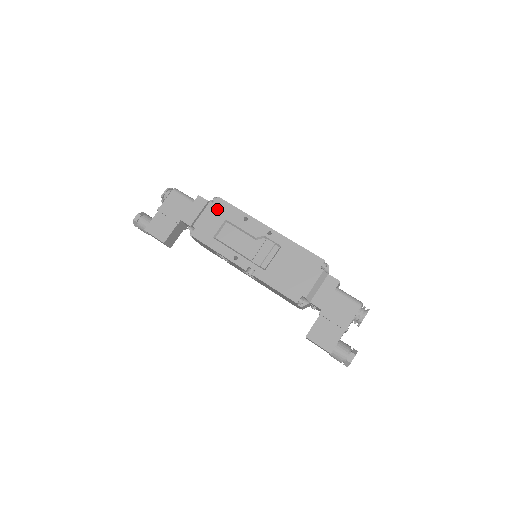
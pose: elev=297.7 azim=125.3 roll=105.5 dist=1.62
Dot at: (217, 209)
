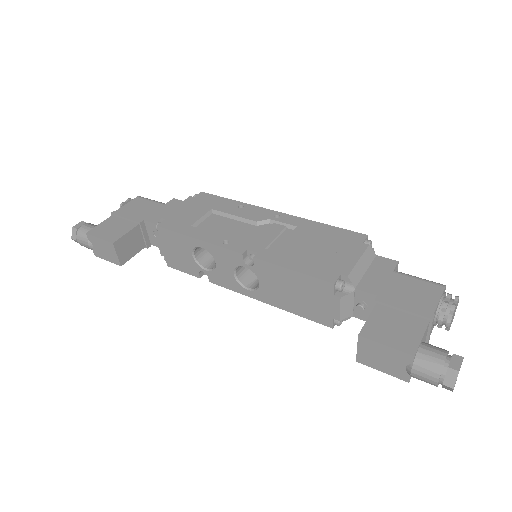
Dot at: (199, 201)
